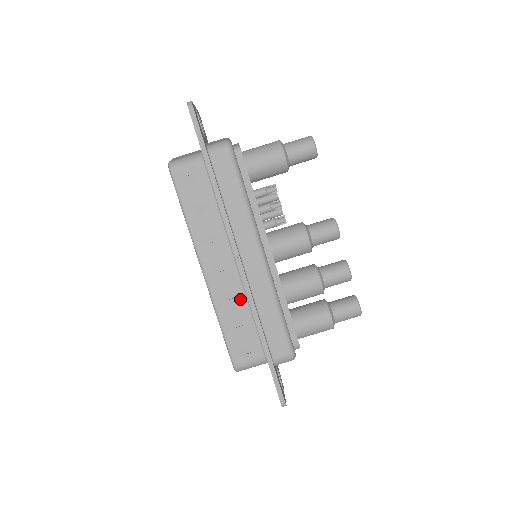
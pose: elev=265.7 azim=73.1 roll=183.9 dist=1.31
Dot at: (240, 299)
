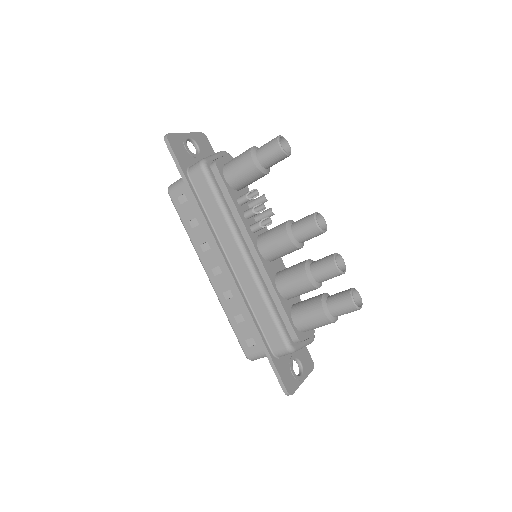
Dot at: (238, 297)
